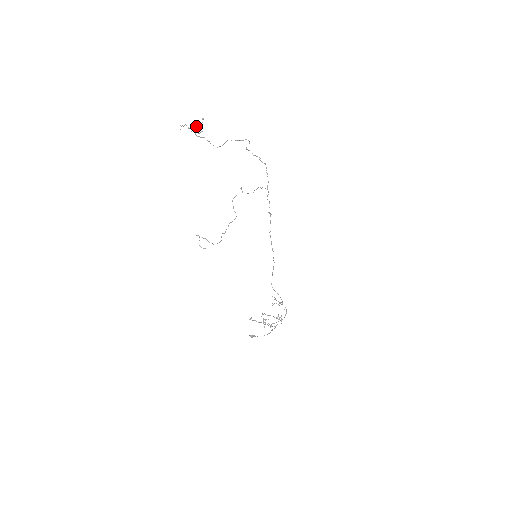
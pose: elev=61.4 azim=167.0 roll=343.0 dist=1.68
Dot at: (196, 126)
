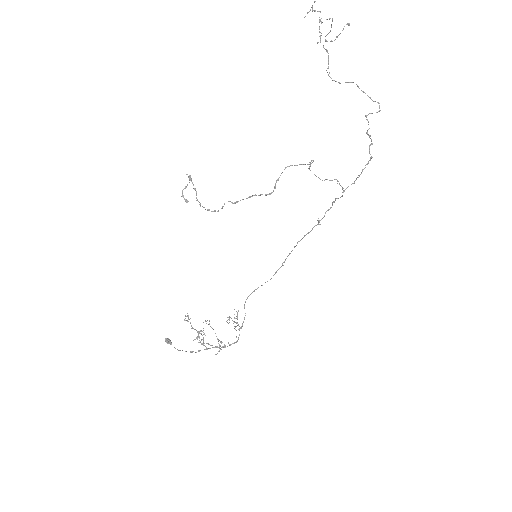
Dot at: (331, 27)
